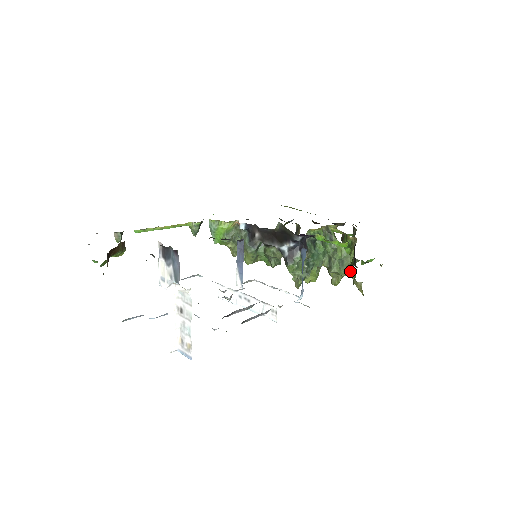
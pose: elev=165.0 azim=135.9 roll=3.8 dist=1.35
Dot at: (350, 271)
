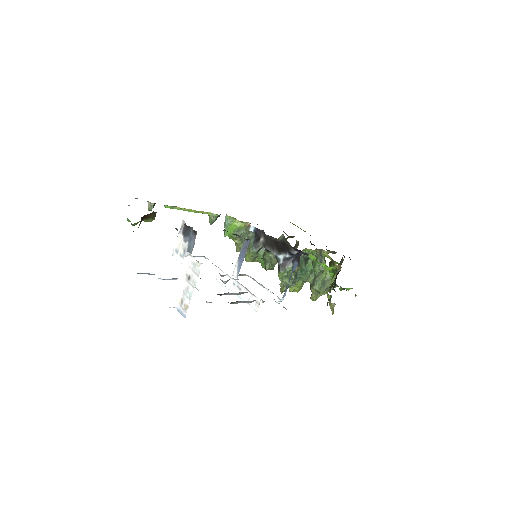
Dot at: (328, 291)
